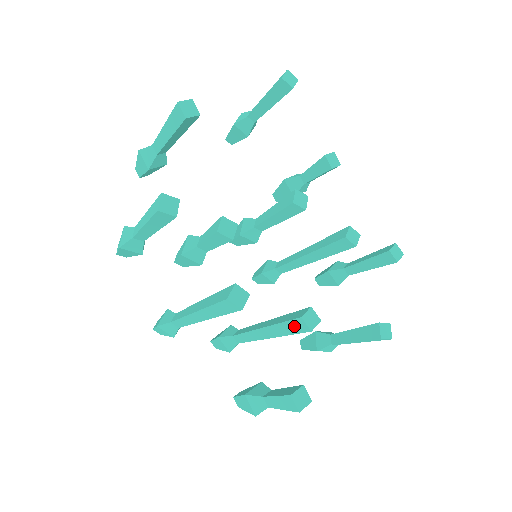
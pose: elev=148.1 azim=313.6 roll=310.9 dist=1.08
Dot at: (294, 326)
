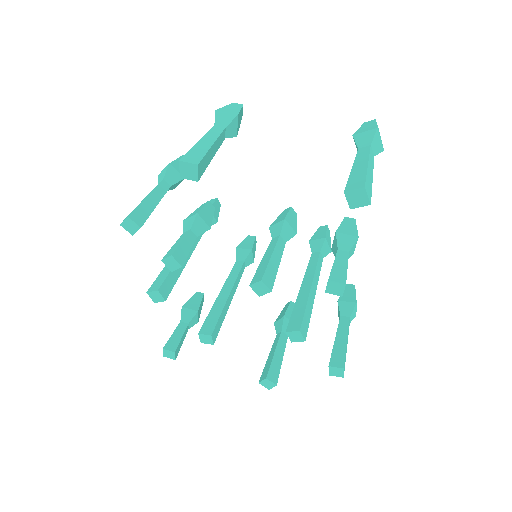
Dot at: occluded
